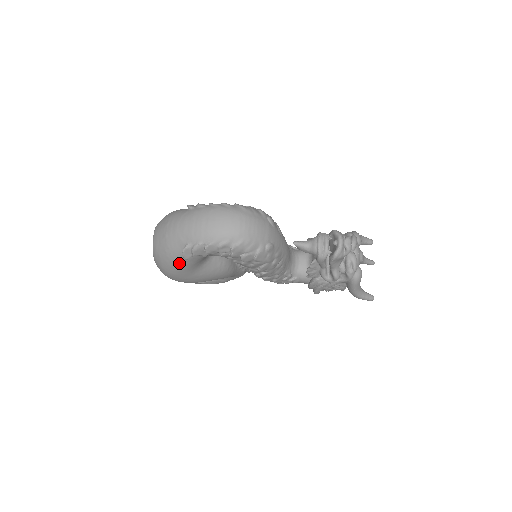
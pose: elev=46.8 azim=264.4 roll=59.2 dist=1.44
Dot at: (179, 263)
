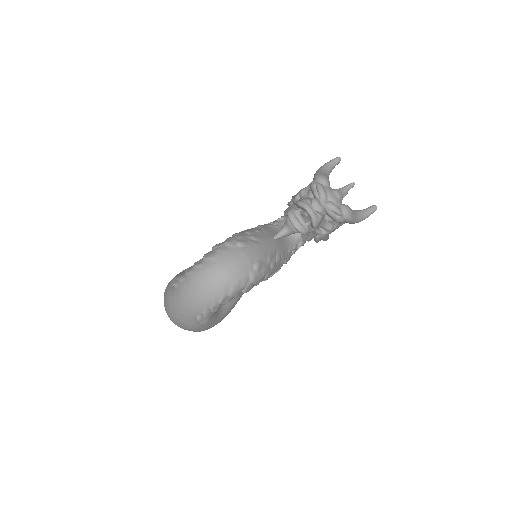
Dot at: (204, 325)
